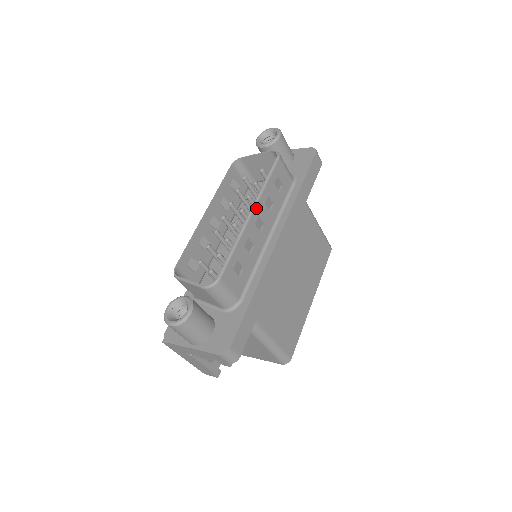
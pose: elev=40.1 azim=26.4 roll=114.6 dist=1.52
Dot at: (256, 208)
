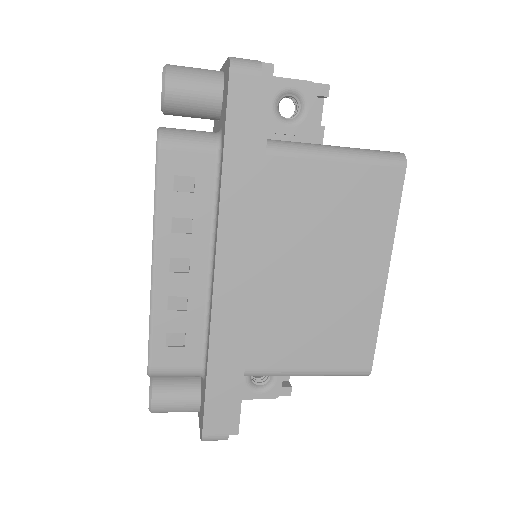
Dot at: (158, 251)
